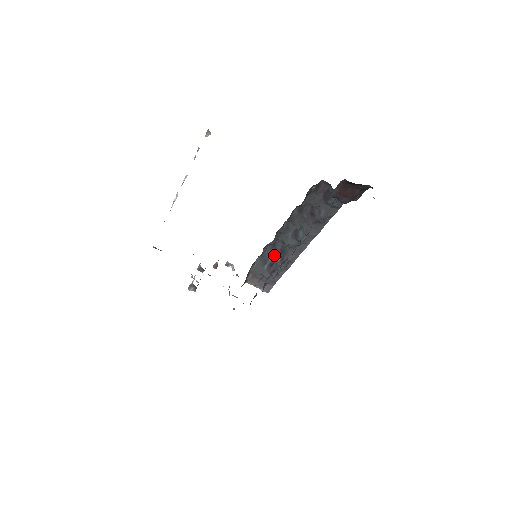
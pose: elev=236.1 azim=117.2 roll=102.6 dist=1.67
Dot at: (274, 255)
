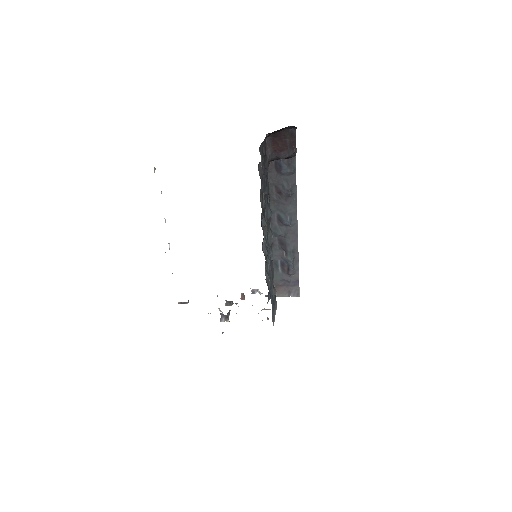
Dot at: (278, 253)
